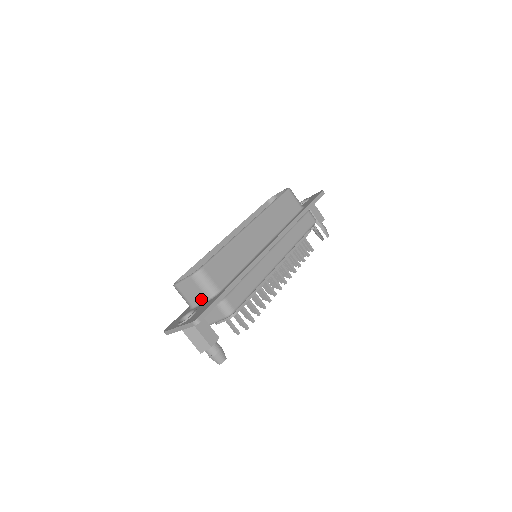
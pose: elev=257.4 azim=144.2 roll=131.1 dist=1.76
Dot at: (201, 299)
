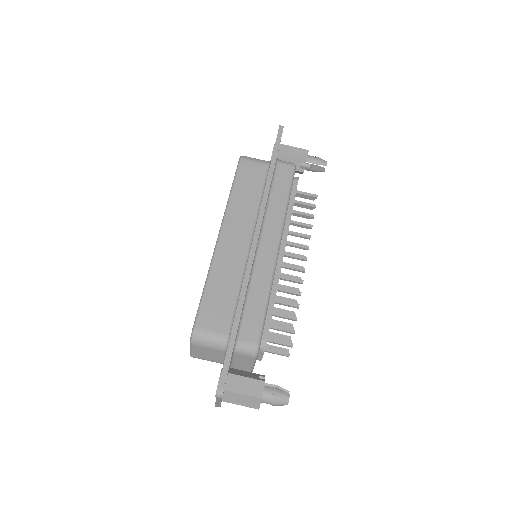
Dot at: (220, 355)
